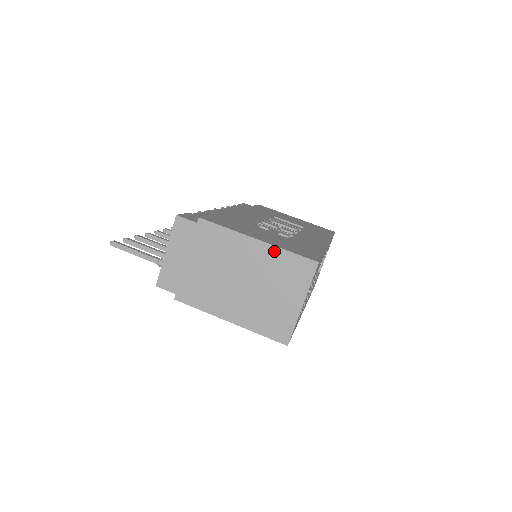
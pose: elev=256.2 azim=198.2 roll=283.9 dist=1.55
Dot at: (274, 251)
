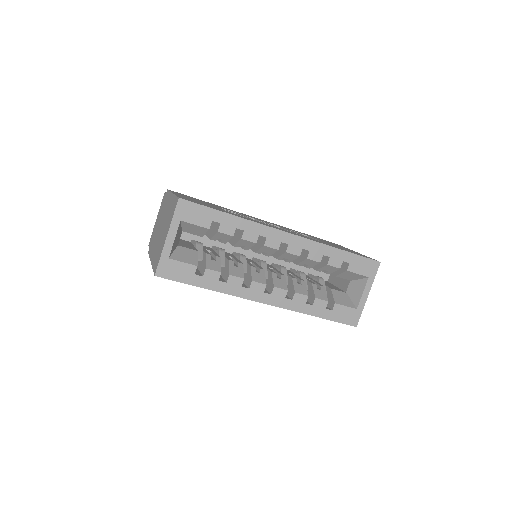
Dot at: (173, 198)
